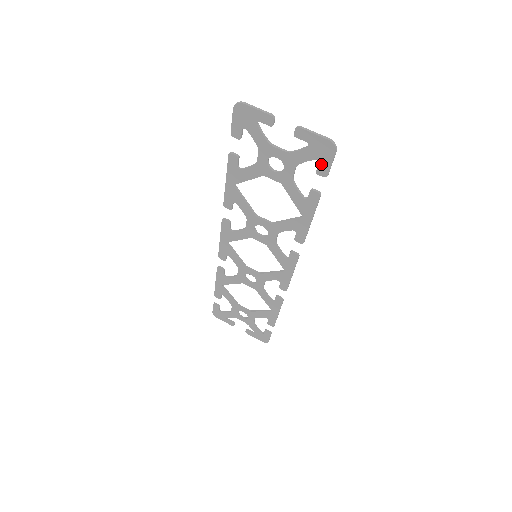
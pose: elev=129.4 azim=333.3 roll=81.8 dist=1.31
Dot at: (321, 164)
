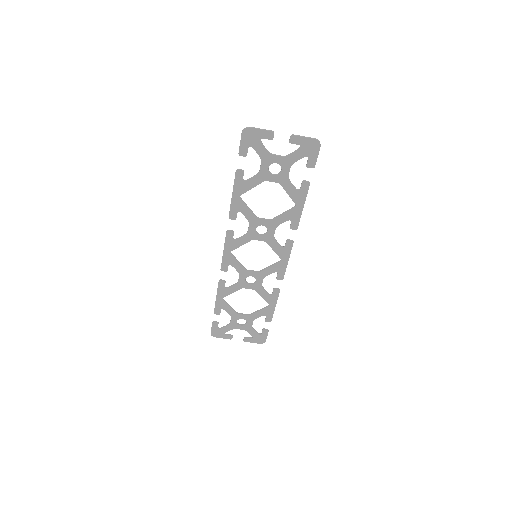
Dot at: (310, 159)
